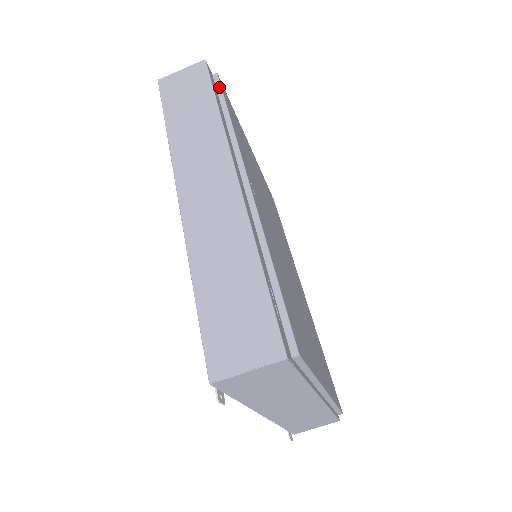
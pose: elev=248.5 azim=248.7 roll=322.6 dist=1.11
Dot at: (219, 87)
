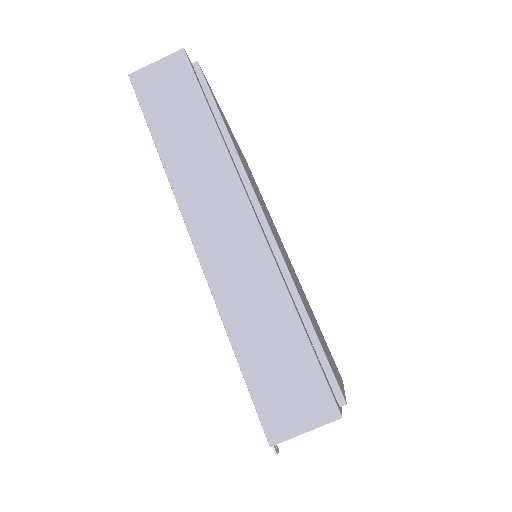
Dot at: (204, 83)
